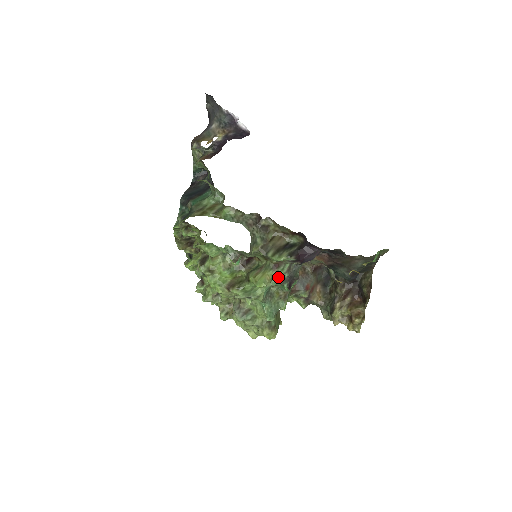
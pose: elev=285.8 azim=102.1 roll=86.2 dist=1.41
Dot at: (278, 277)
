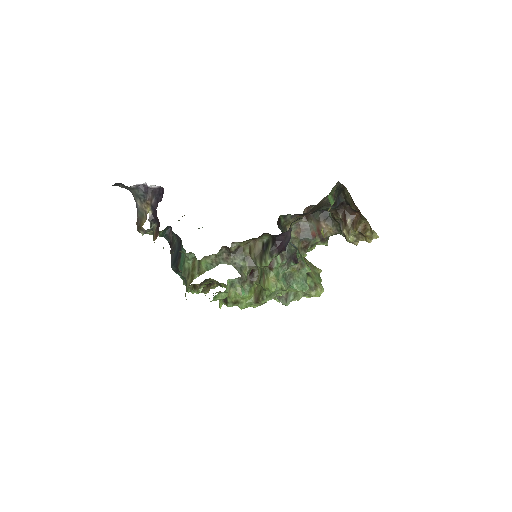
Dot at: (281, 267)
